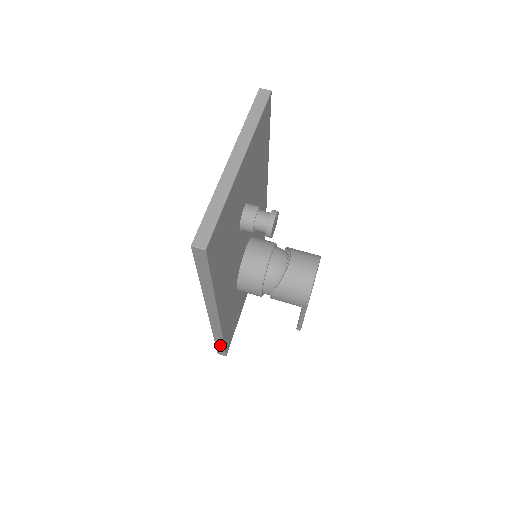
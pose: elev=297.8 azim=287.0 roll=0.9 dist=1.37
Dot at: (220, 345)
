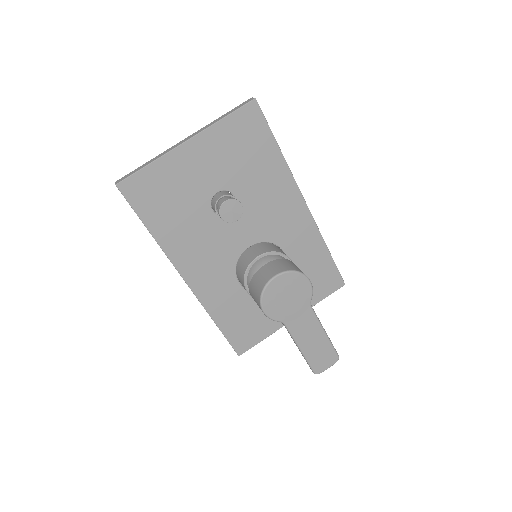
Dot at: (223, 333)
